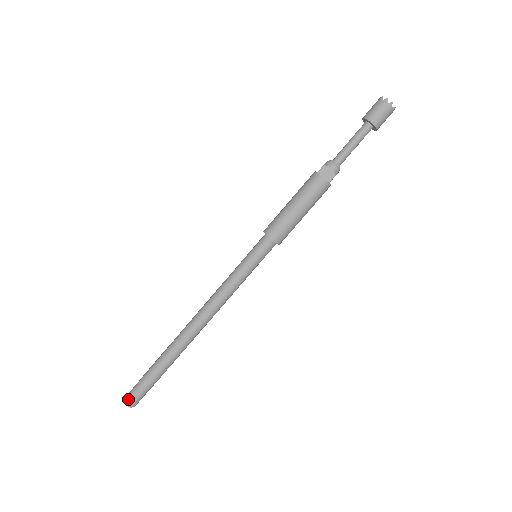
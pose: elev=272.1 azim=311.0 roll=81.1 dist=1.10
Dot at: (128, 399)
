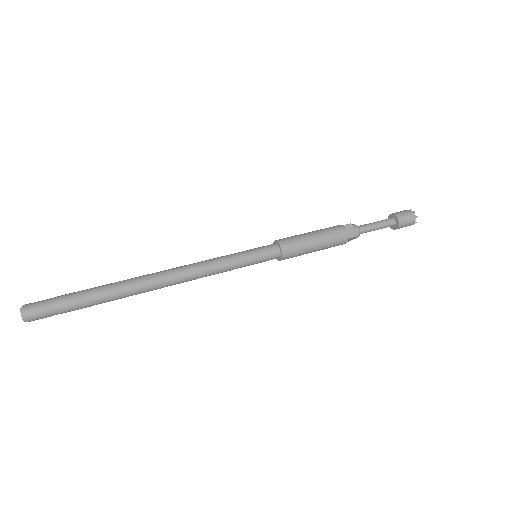
Dot at: (29, 306)
